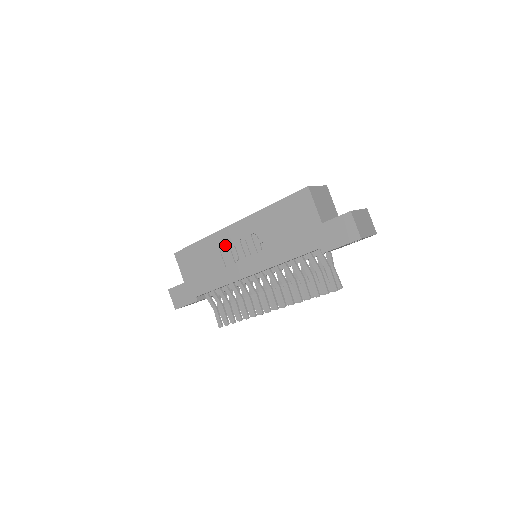
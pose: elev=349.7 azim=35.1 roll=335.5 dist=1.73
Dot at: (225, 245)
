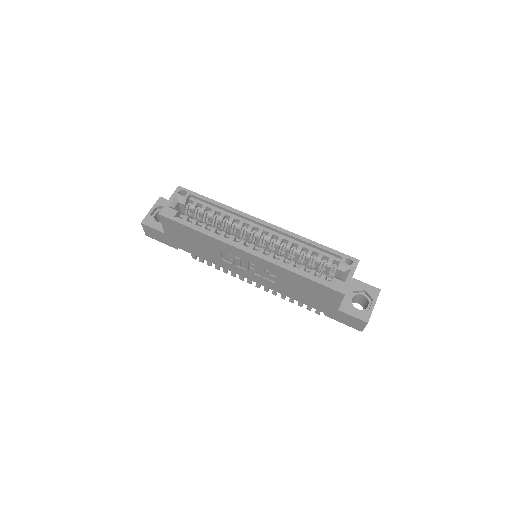
Dot at: (229, 253)
